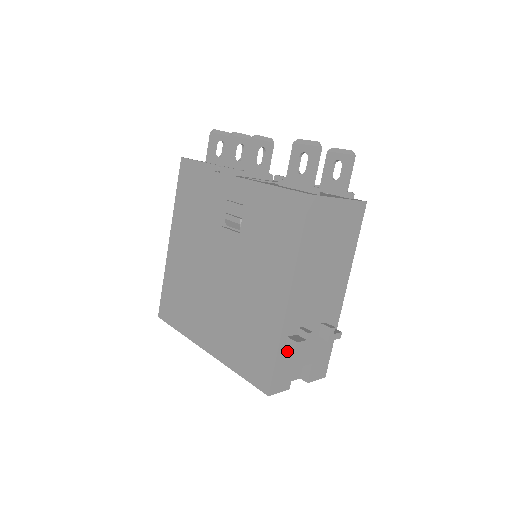
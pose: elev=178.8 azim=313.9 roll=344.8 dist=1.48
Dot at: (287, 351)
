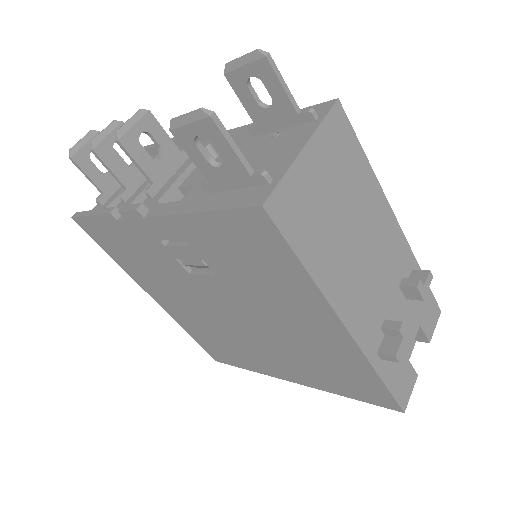
Dot at: occluded
